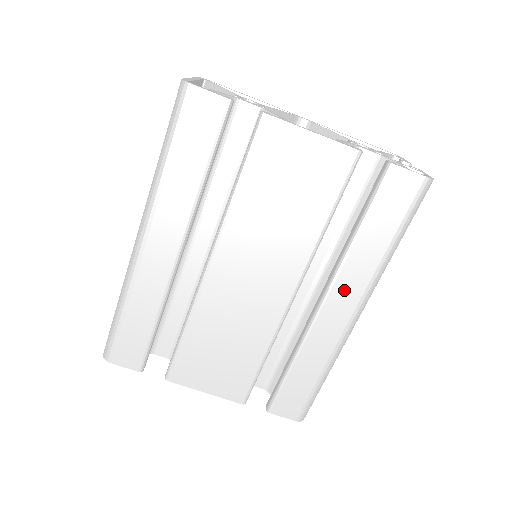
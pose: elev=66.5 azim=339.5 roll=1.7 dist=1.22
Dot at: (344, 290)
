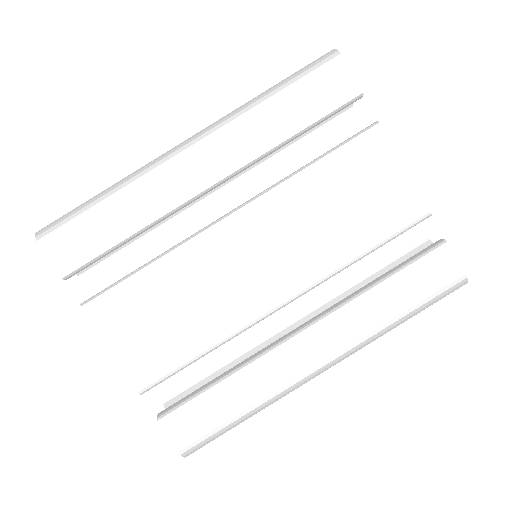
Dot at: (332, 332)
